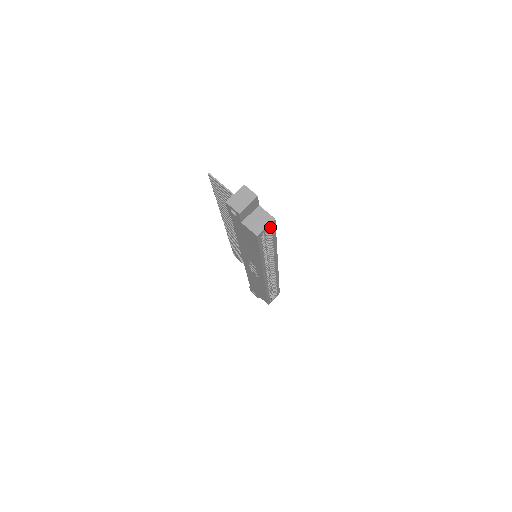
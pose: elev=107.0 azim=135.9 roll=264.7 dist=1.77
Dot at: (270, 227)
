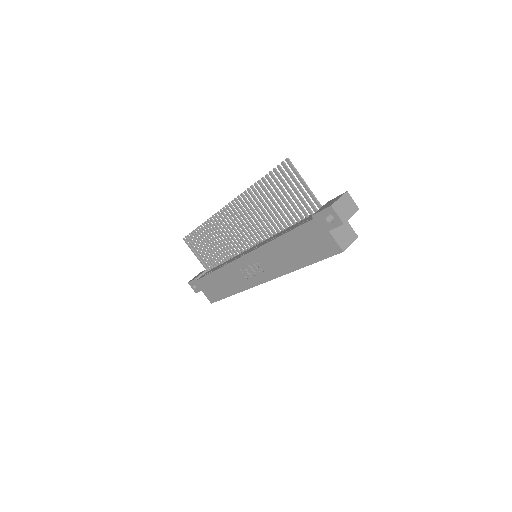
Dot at: occluded
